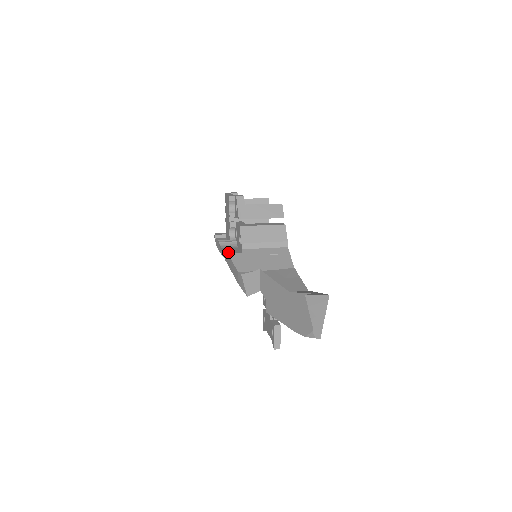
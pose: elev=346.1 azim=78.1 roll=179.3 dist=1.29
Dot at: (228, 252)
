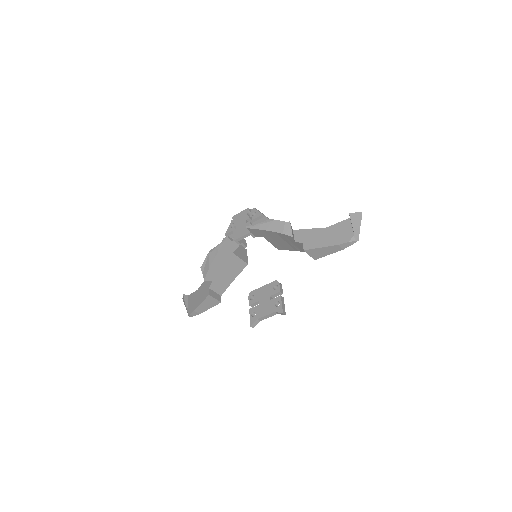
Dot at: (268, 220)
